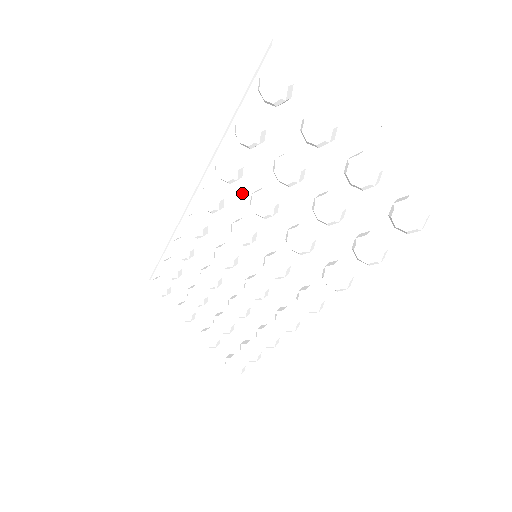
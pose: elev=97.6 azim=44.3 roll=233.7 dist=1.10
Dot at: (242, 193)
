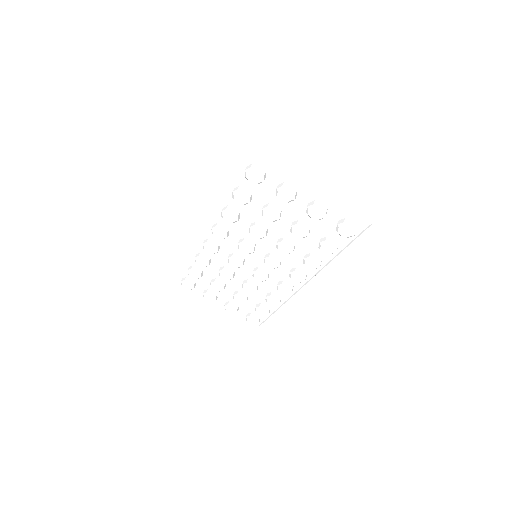
Dot at: (241, 225)
